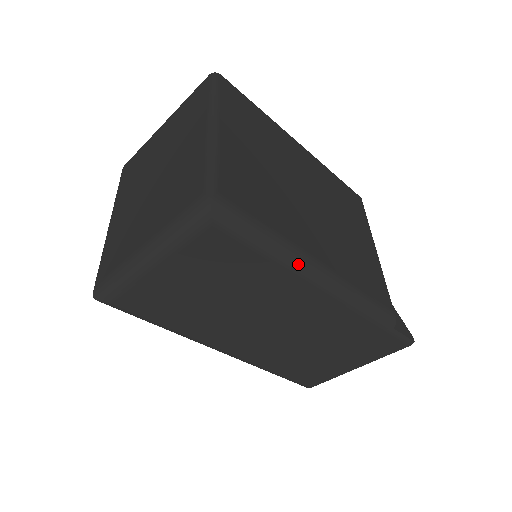
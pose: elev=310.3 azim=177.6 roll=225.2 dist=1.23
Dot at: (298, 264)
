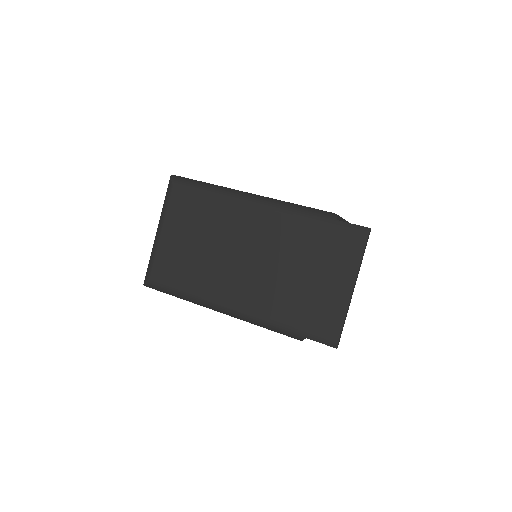
Dot at: (230, 193)
